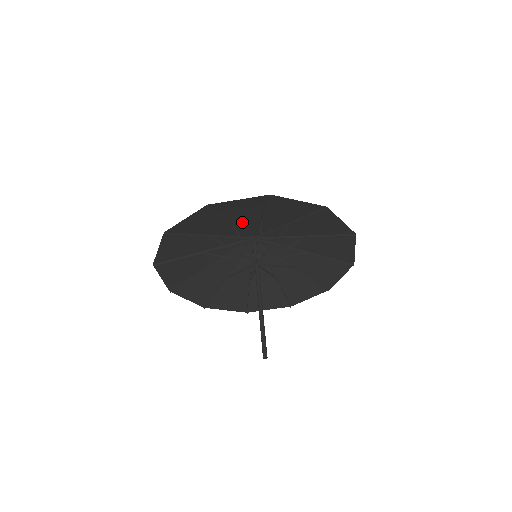
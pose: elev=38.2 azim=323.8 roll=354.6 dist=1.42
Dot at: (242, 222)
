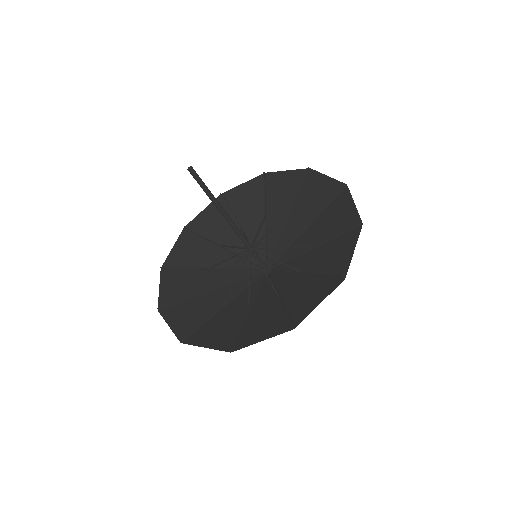
Dot at: (273, 221)
